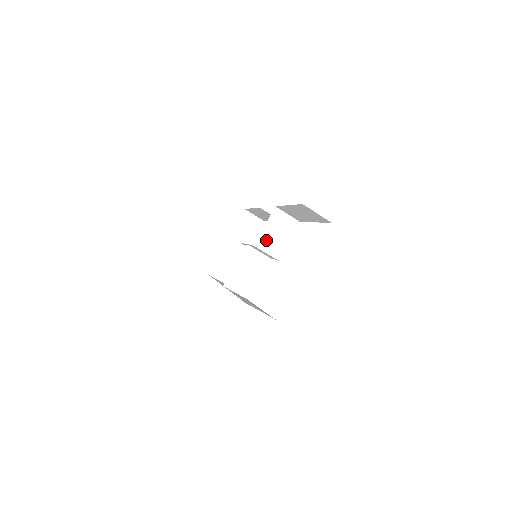
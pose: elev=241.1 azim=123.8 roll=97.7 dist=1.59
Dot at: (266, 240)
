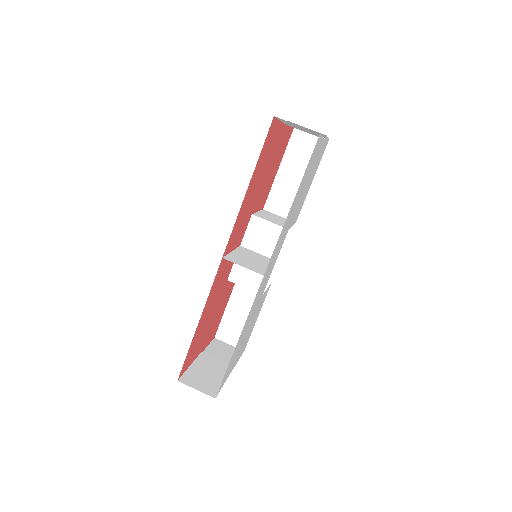
Dot at: (265, 217)
